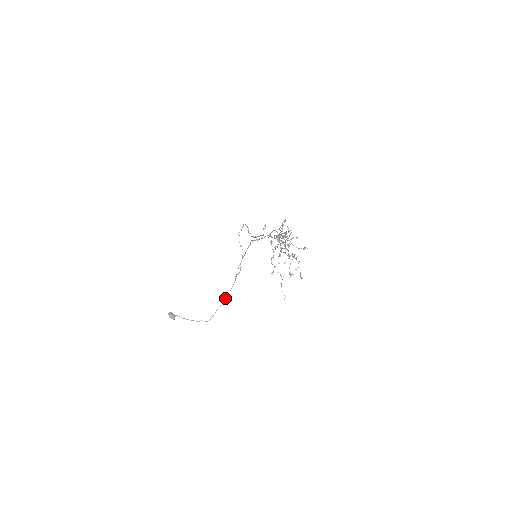
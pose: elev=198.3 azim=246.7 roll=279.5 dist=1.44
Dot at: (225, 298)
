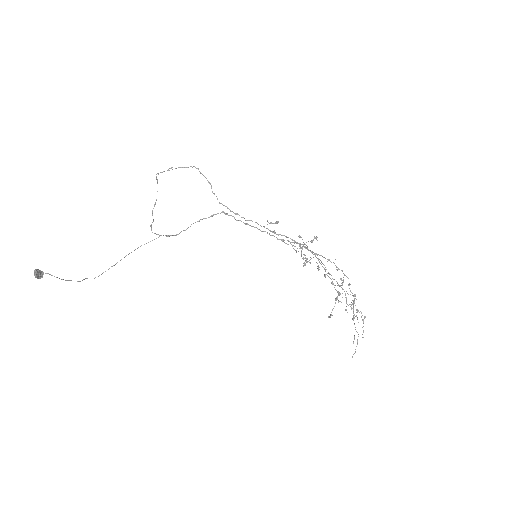
Dot at: occluded
